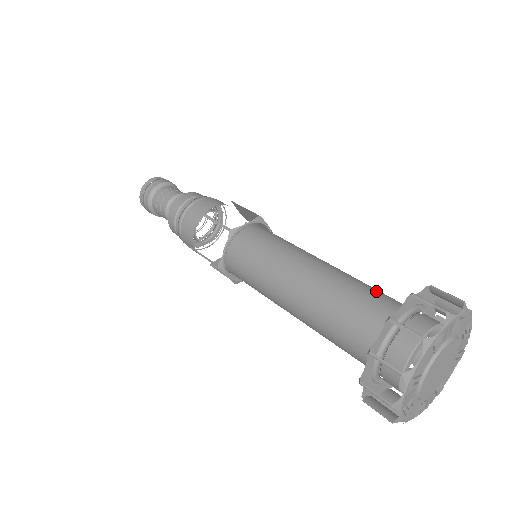
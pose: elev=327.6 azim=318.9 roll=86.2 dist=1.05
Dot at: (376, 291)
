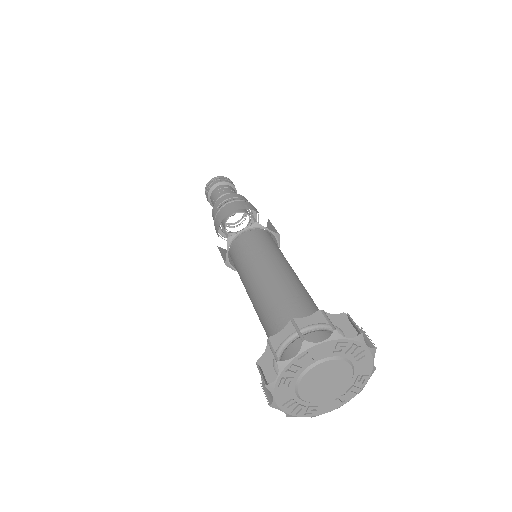
Dot at: occluded
